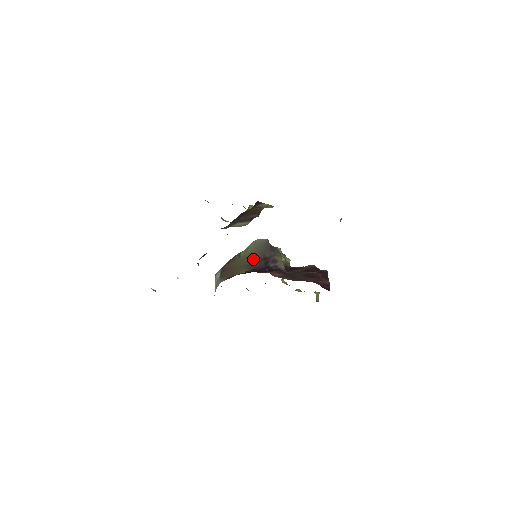
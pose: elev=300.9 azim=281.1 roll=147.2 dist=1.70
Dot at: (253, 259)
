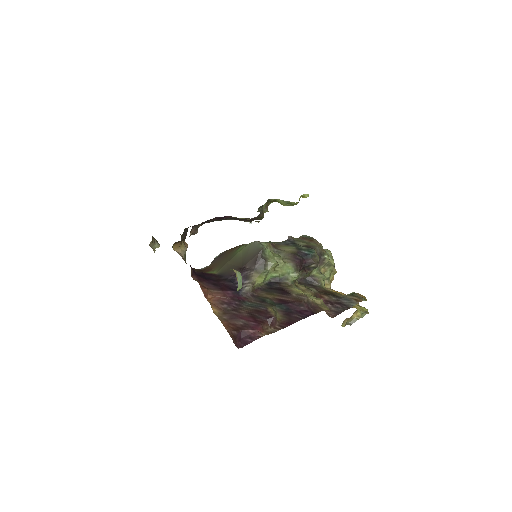
Dot at: (236, 262)
